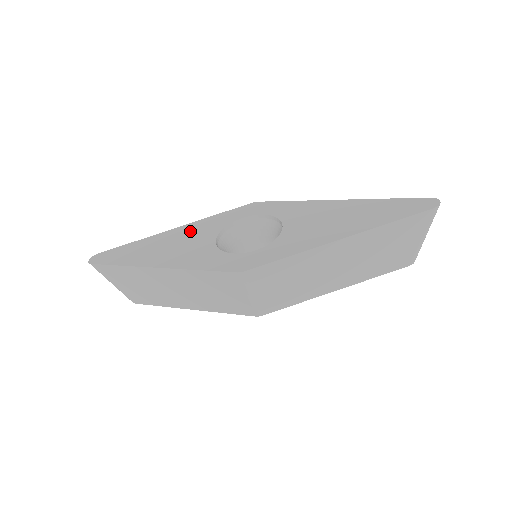
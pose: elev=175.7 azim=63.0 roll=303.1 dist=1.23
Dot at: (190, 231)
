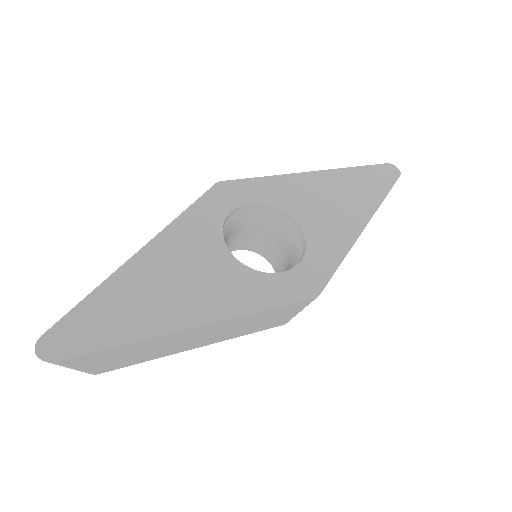
Dot at: (177, 249)
